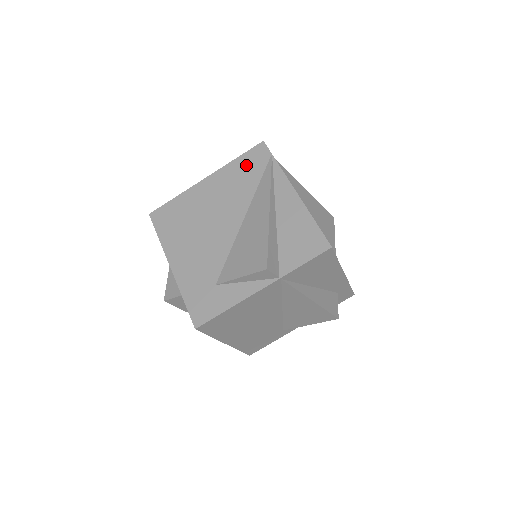
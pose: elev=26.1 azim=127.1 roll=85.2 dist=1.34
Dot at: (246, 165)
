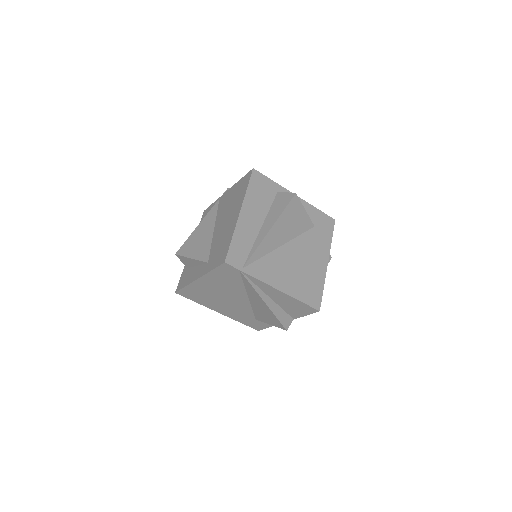
Dot at: (224, 275)
